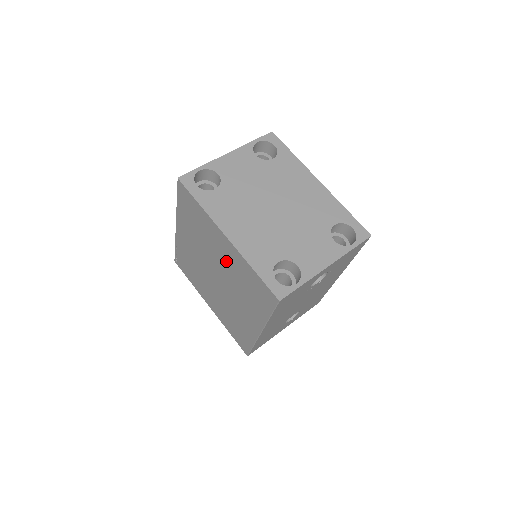
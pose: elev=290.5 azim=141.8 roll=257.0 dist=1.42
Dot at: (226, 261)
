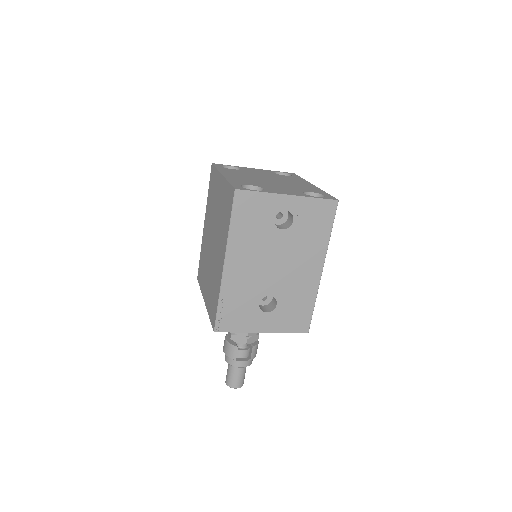
Dot at: (219, 205)
